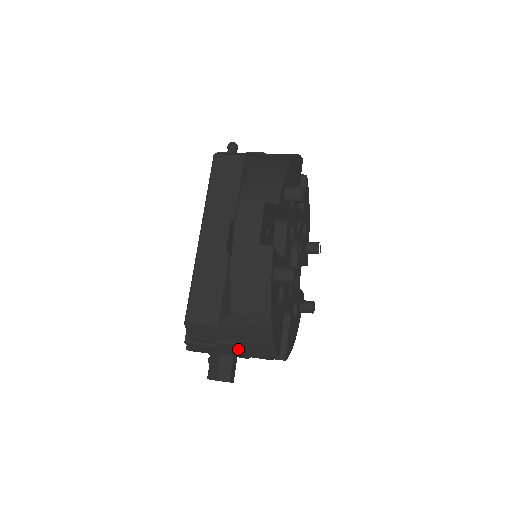
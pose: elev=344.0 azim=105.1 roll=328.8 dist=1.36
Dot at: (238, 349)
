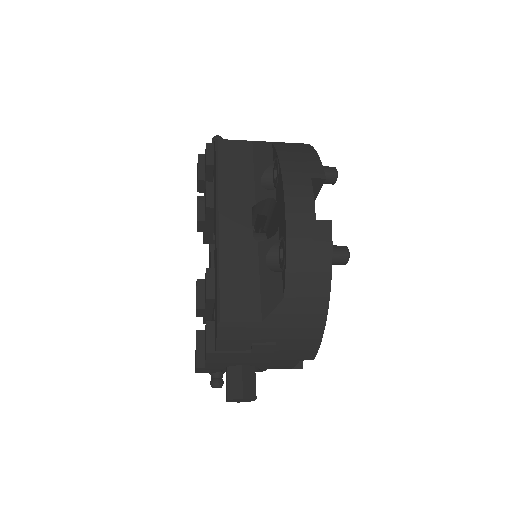
Dot at: (272, 353)
